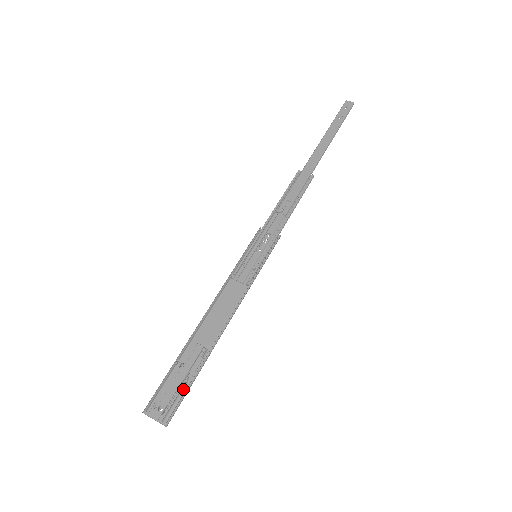
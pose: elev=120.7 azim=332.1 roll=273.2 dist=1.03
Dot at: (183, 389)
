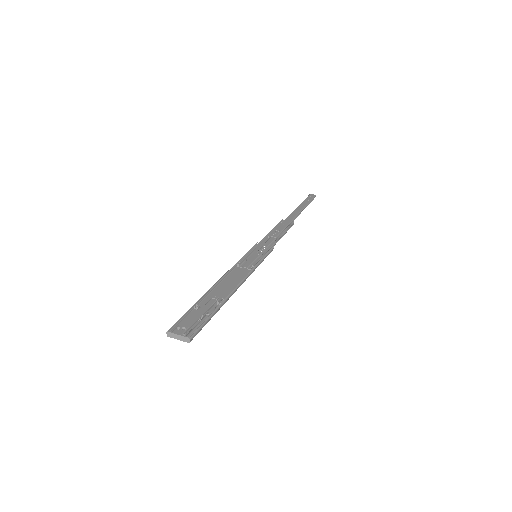
Dot at: (204, 318)
